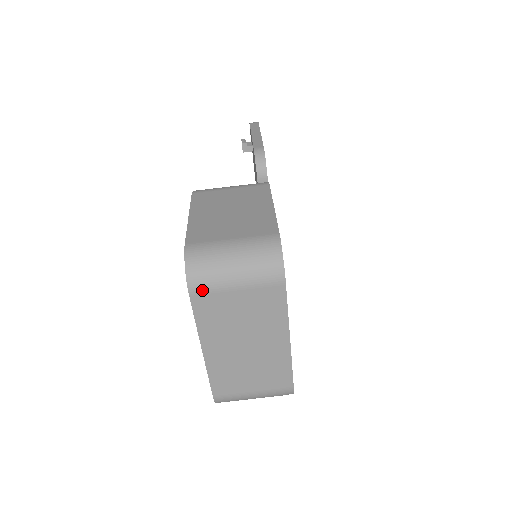
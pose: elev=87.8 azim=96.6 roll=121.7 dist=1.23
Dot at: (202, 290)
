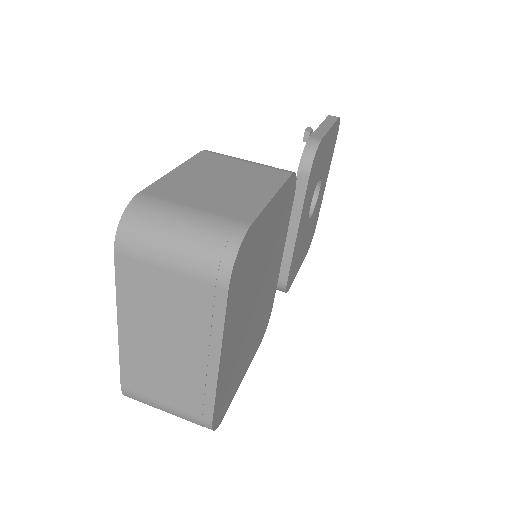
Dot at: (130, 253)
